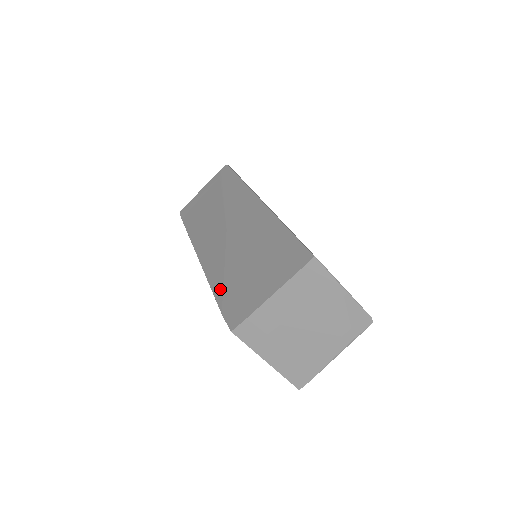
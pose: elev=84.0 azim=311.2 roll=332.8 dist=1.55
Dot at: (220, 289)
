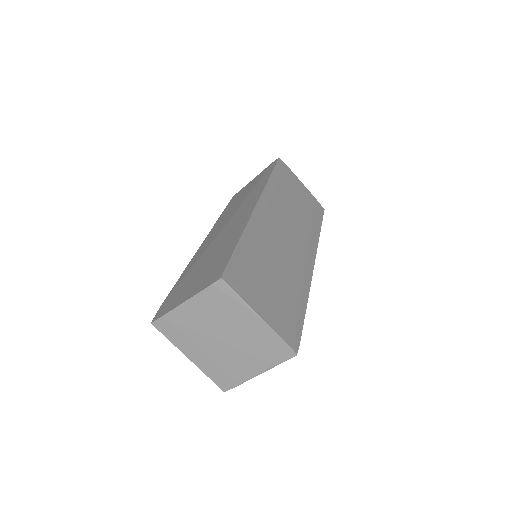
Dot at: (178, 282)
